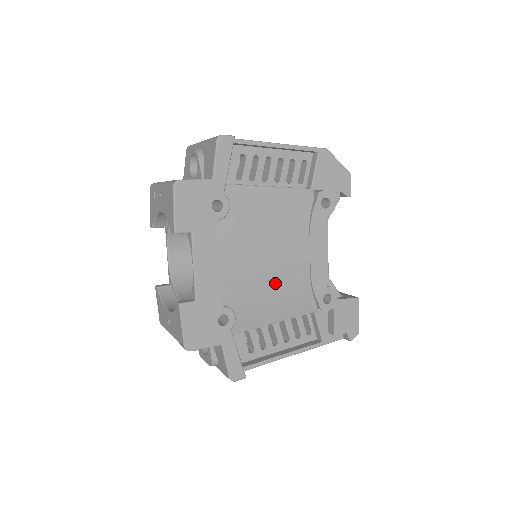
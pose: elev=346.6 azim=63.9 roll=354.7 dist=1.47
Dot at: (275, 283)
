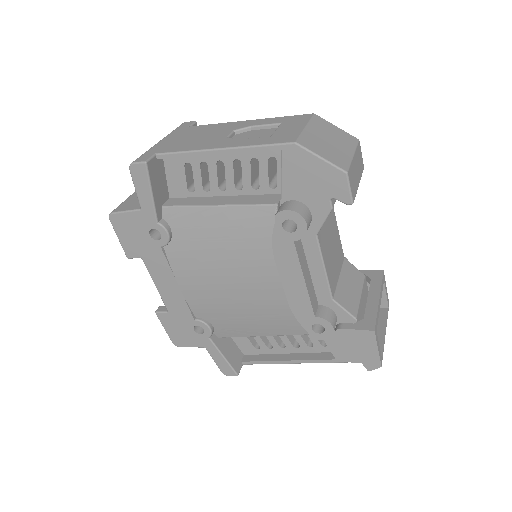
Dot at: (245, 306)
